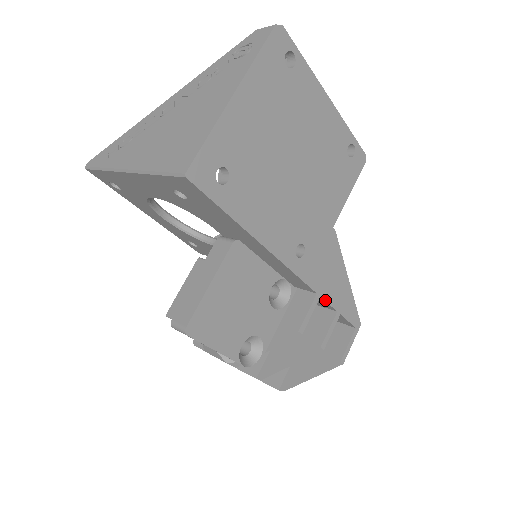
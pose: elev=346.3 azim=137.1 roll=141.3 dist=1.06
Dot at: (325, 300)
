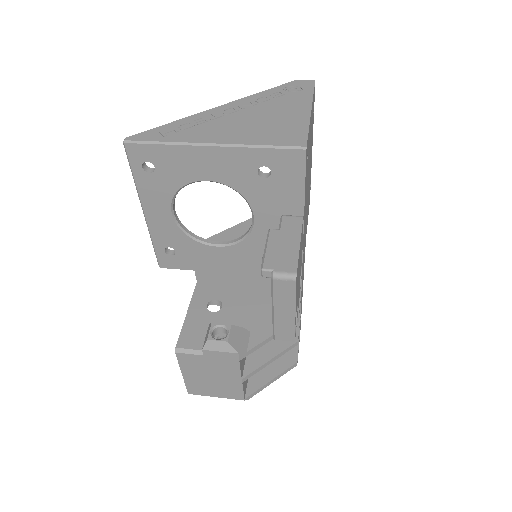
Dot at: occluded
